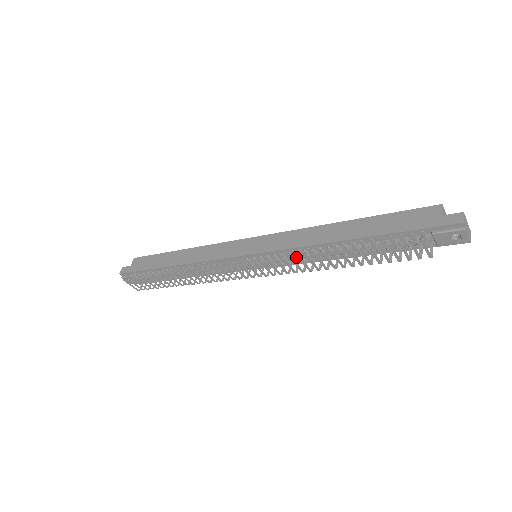
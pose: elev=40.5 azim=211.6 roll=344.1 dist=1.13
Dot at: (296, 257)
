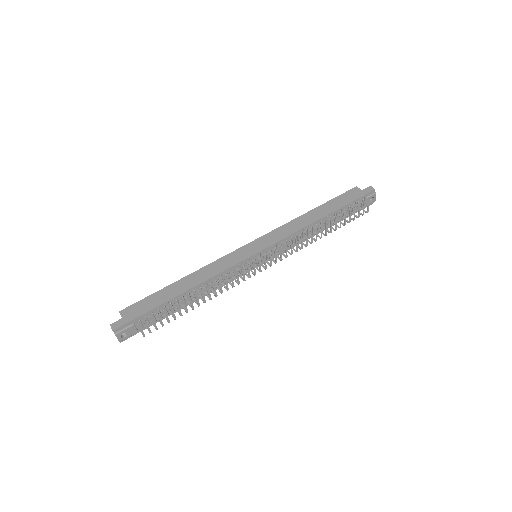
Dot at: (298, 238)
